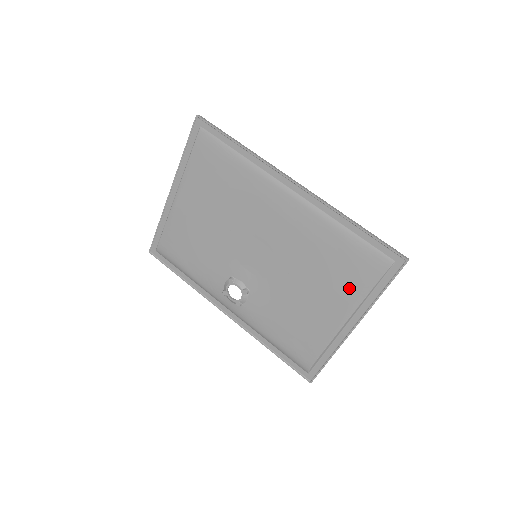
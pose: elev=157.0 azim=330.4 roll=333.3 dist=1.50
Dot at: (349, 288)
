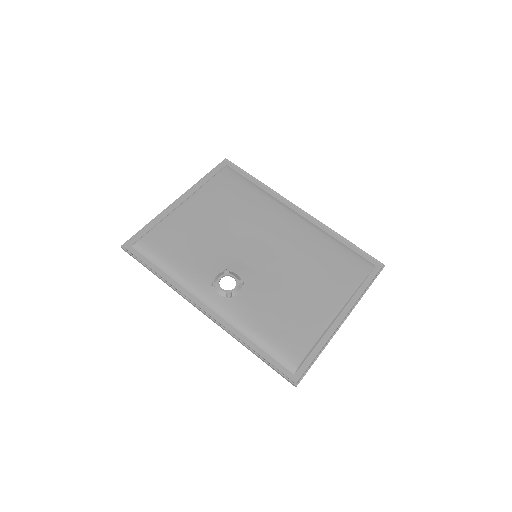
Dot at: (342, 283)
